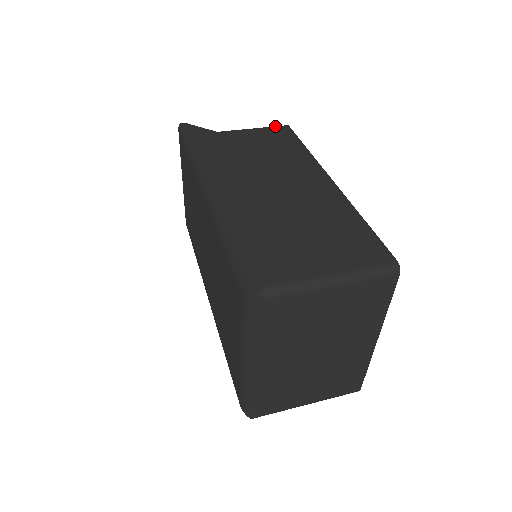
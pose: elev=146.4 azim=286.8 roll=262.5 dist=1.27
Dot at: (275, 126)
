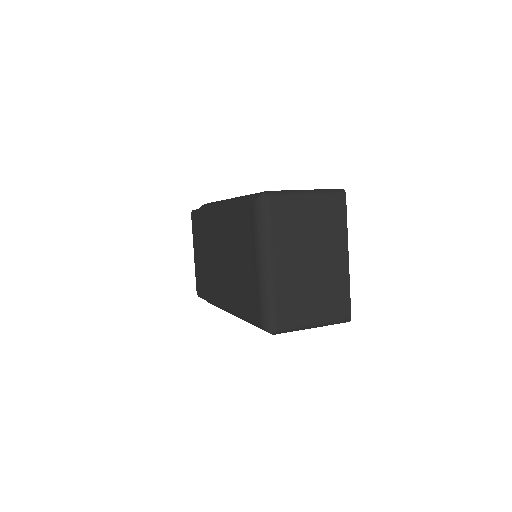
Dot at: occluded
